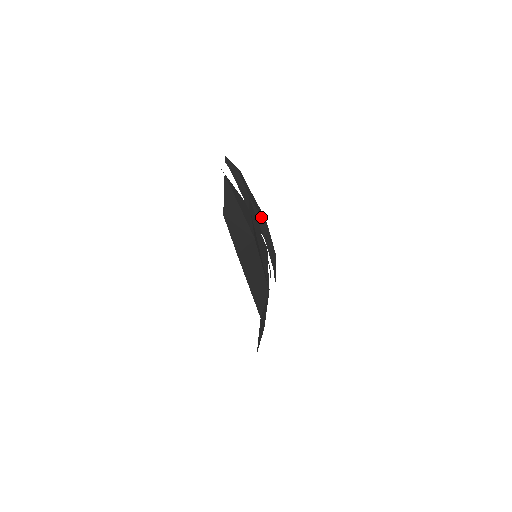
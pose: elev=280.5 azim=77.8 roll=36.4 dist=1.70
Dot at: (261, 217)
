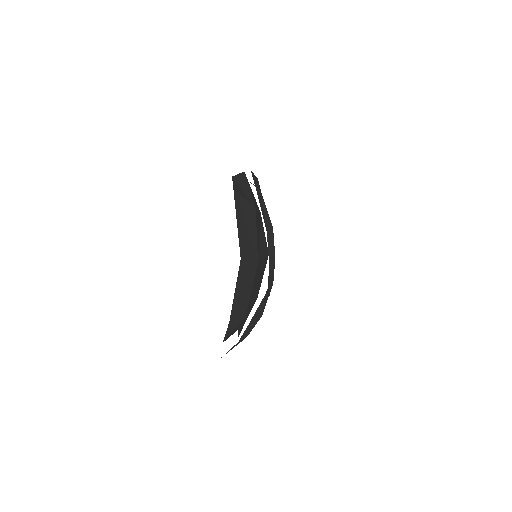
Dot at: (268, 216)
